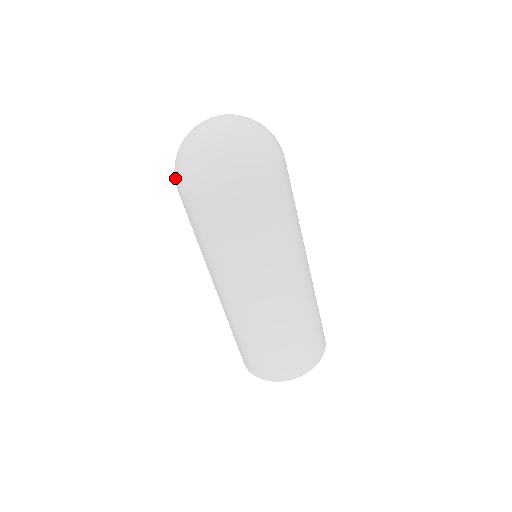
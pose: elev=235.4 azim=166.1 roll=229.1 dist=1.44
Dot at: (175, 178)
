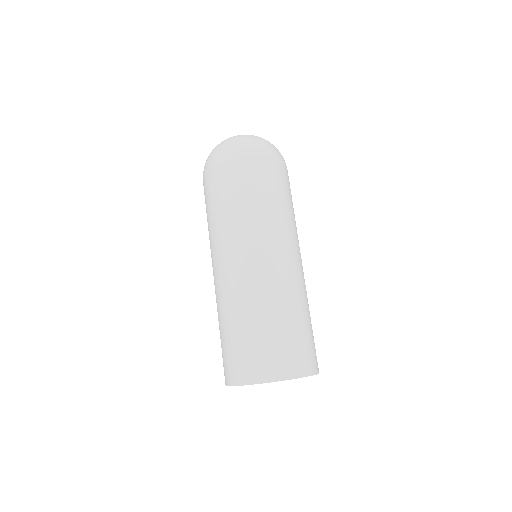
Dot at: (208, 162)
